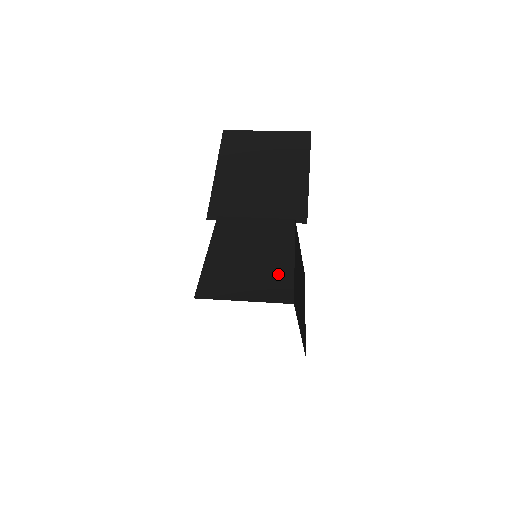
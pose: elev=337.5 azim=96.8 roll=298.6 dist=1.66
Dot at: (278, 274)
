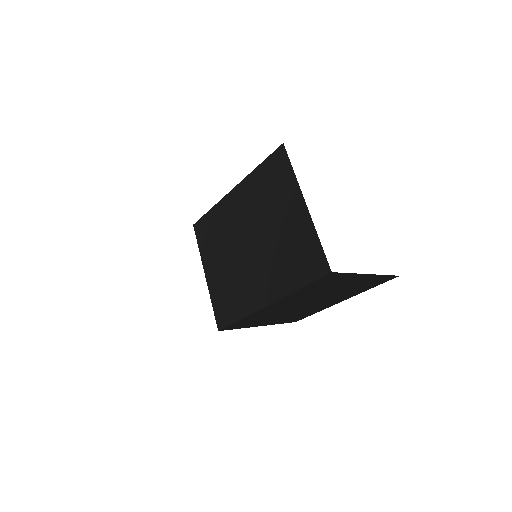
Dot at: occluded
